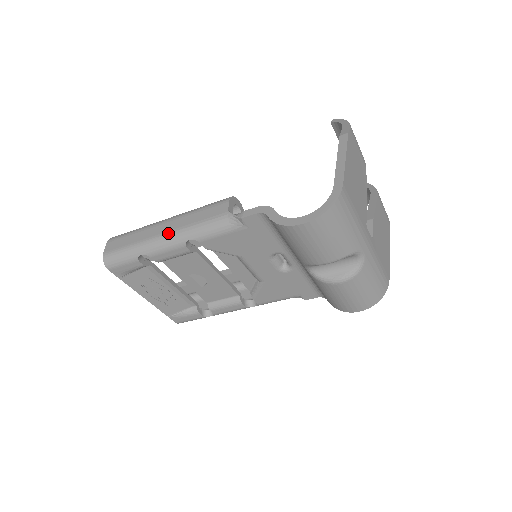
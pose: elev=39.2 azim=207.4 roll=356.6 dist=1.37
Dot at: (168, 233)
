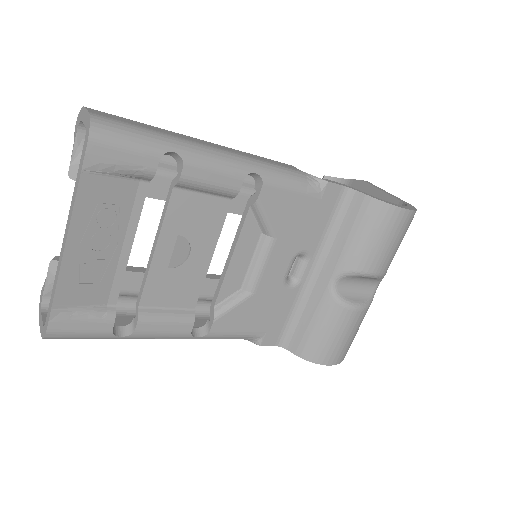
Dot at: (225, 150)
